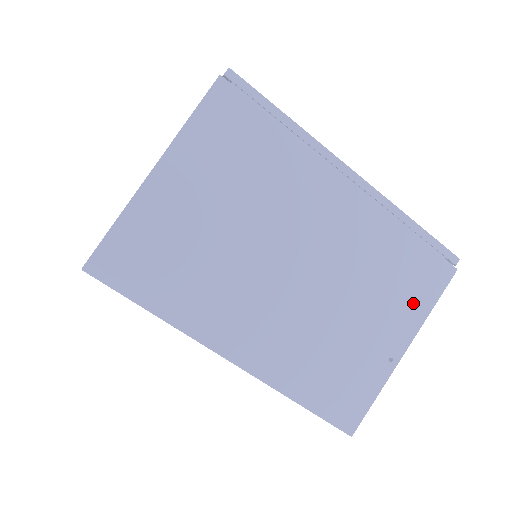
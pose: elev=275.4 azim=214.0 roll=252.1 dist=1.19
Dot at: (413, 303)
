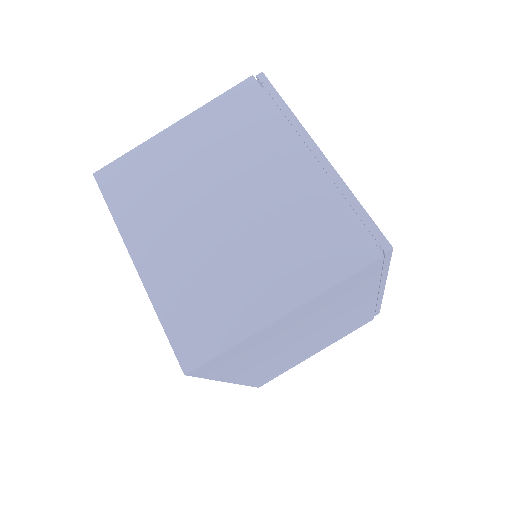
Dot at: (341, 336)
